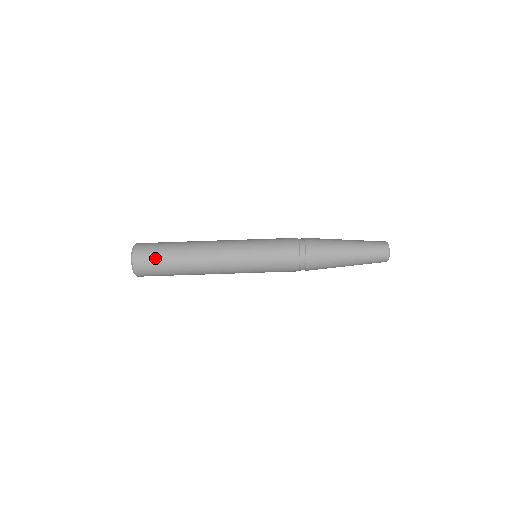
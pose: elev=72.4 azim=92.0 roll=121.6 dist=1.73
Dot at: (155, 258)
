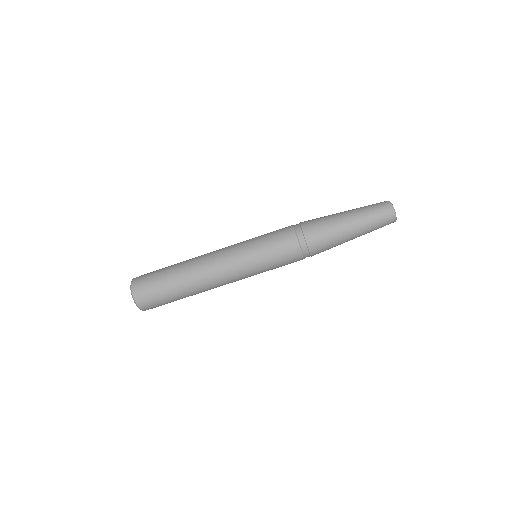
Dot at: (155, 290)
